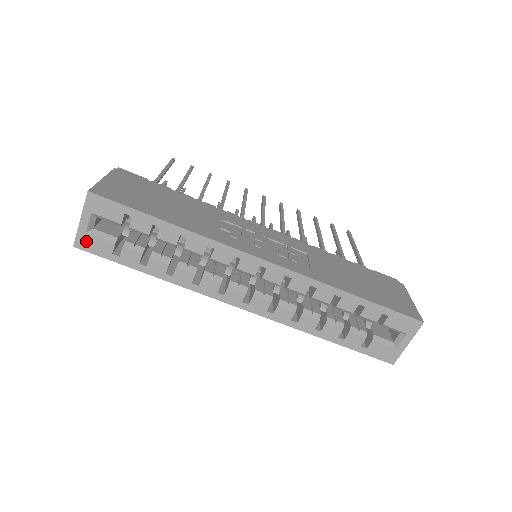
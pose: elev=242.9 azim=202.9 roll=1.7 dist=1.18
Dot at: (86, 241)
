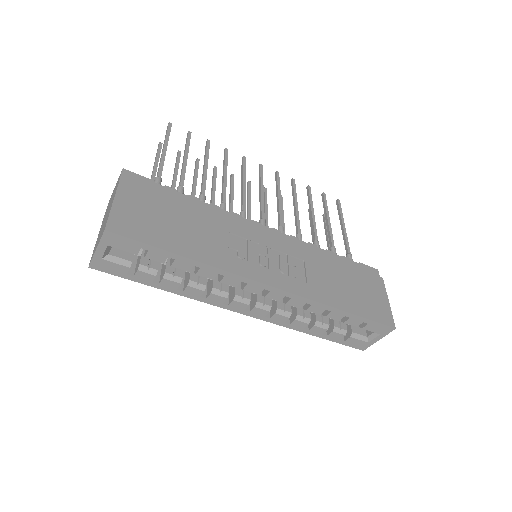
Dot at: (101, 264)
